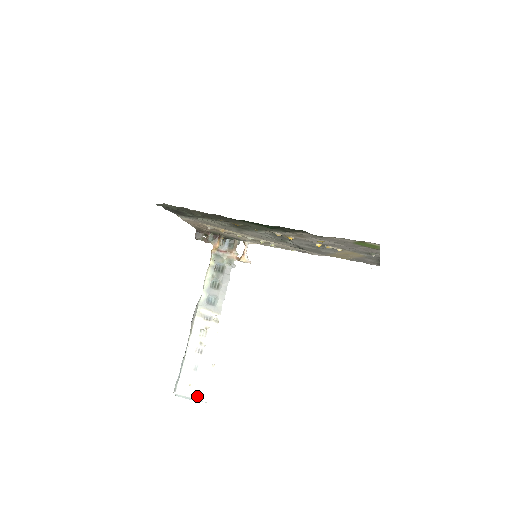
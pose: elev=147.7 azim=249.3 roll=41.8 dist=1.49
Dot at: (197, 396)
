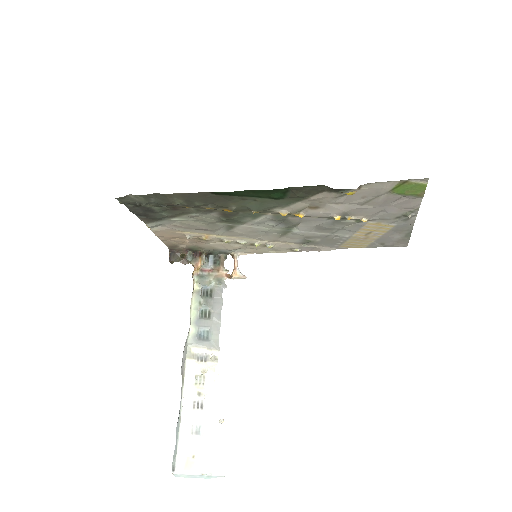
Dot at: (206, 470)
